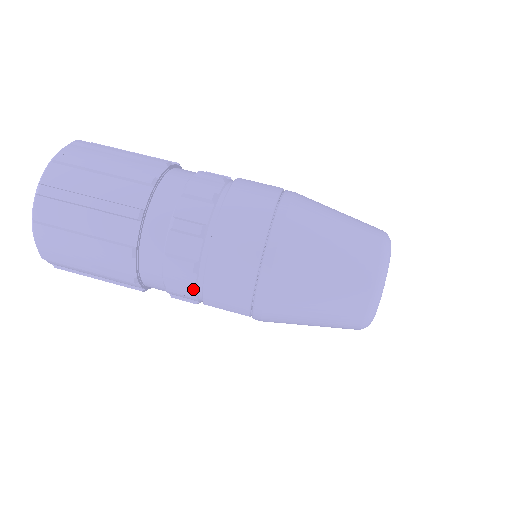
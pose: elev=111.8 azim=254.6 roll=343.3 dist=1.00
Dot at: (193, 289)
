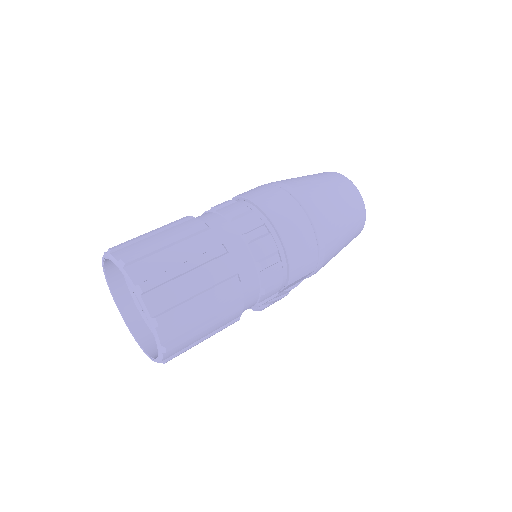
Dot at: (281, 277)
